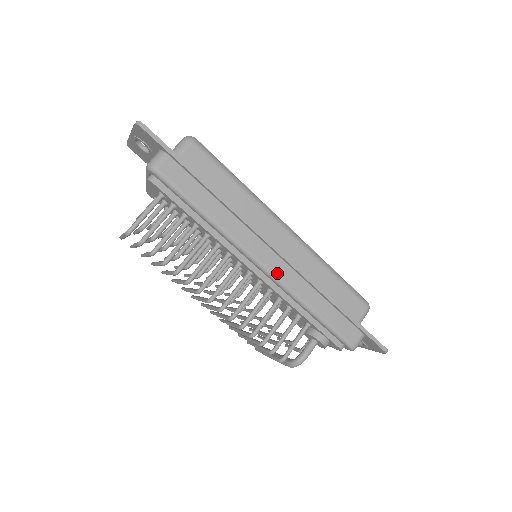
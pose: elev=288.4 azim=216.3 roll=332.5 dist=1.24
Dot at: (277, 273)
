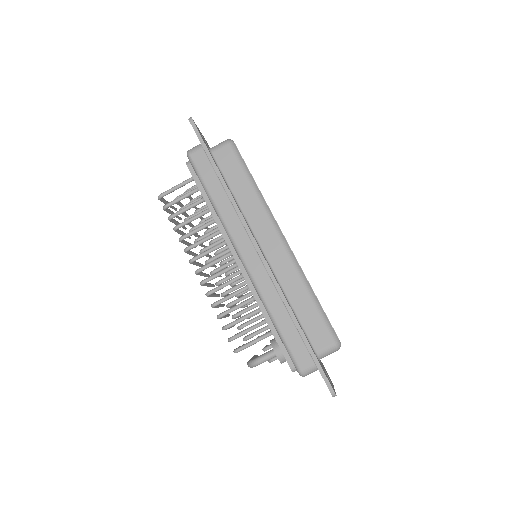
Dot at: (252, 270)
